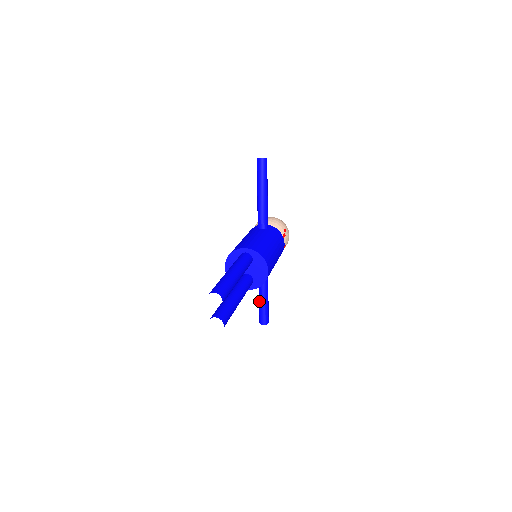
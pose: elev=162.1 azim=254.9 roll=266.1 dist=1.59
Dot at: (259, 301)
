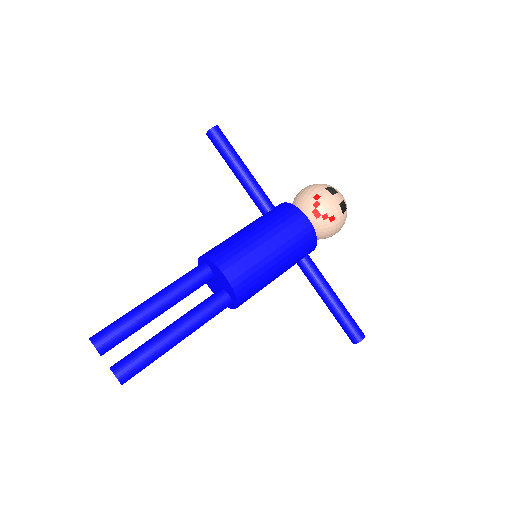
Dot at: (330, 311)
